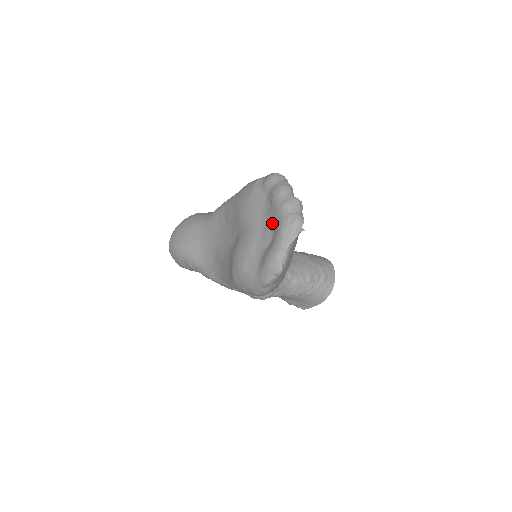
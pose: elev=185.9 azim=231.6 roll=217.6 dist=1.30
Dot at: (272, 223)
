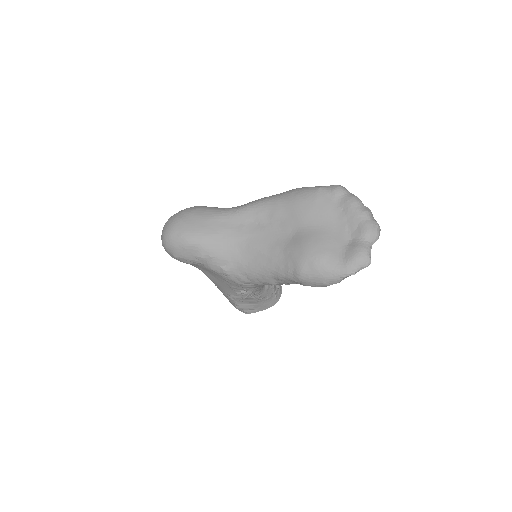
Dot at: (350, 225)
